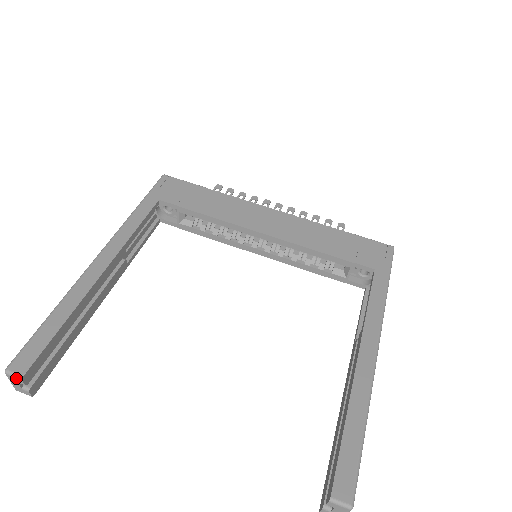
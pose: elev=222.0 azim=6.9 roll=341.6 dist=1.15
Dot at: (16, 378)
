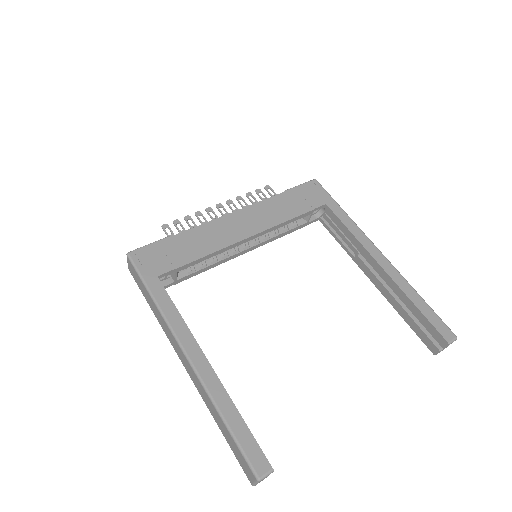
Dot at: occluded
